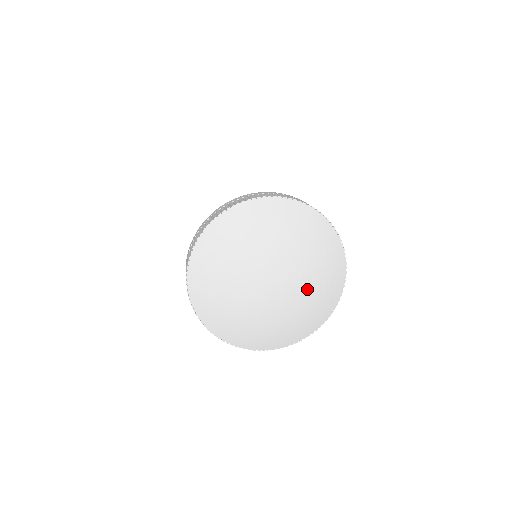
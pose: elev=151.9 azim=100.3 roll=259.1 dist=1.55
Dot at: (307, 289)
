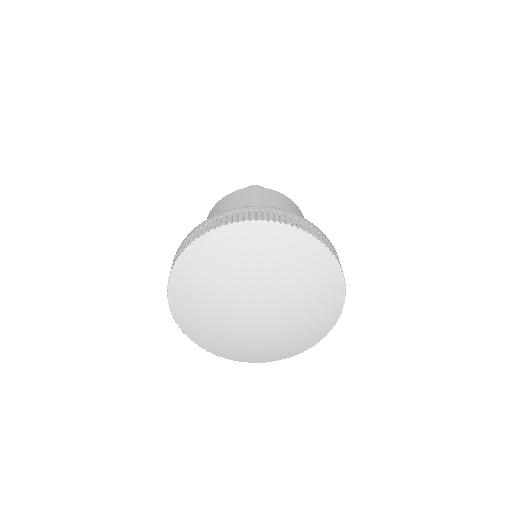
Dot at: (296, 317)
